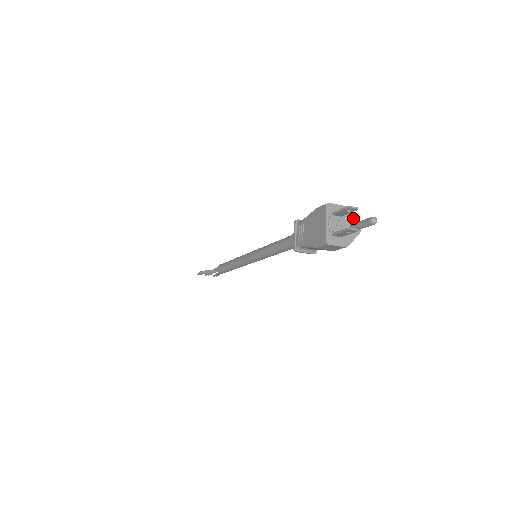
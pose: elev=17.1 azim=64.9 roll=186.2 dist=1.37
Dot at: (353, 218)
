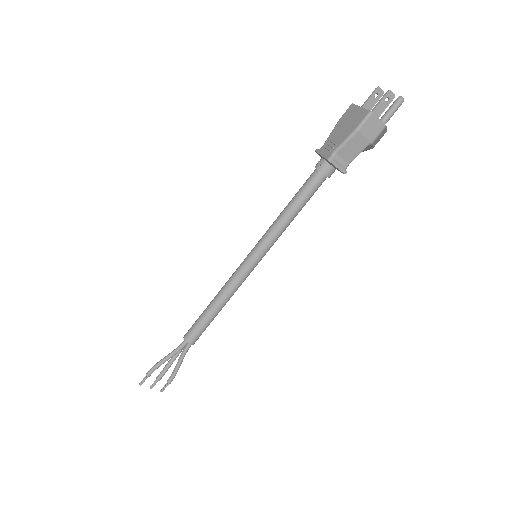
Dot at: occluded
